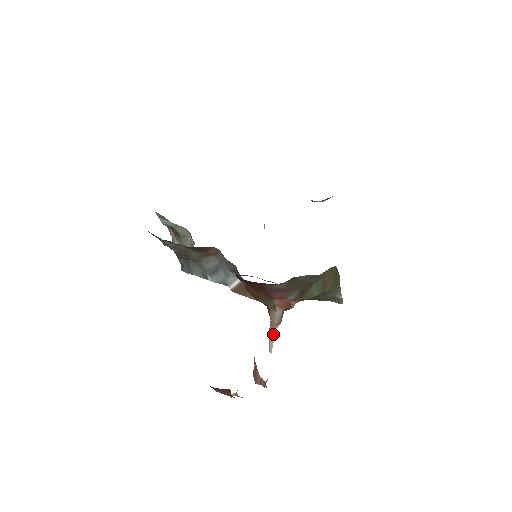
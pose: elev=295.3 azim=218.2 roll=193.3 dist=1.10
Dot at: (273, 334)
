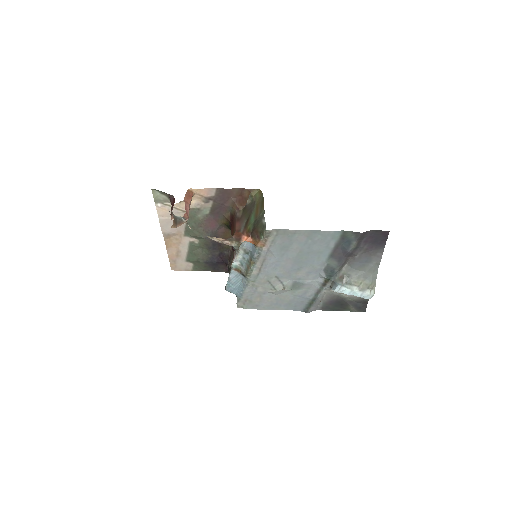
Dot at: (219, 239)
